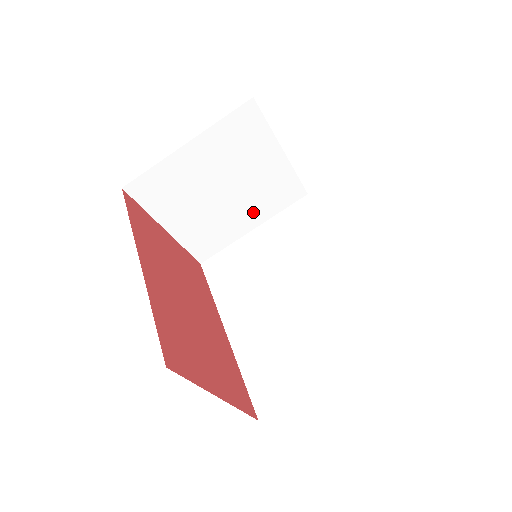
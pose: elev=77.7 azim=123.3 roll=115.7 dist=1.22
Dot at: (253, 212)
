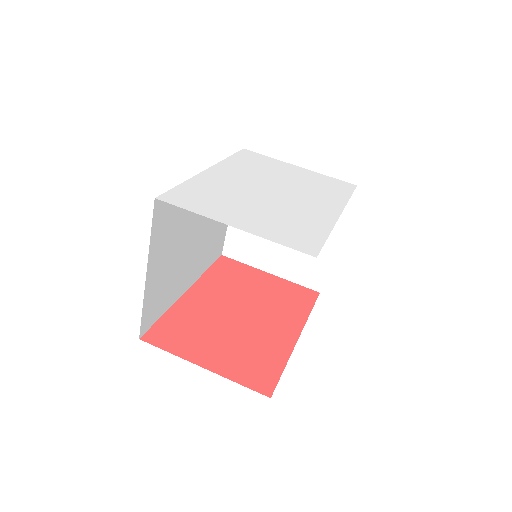
Dot at: occluded
